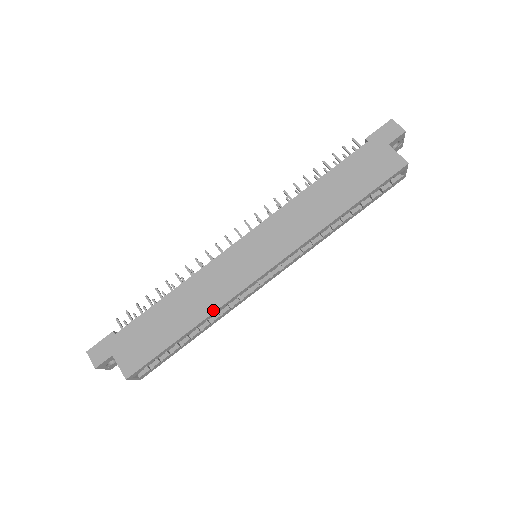
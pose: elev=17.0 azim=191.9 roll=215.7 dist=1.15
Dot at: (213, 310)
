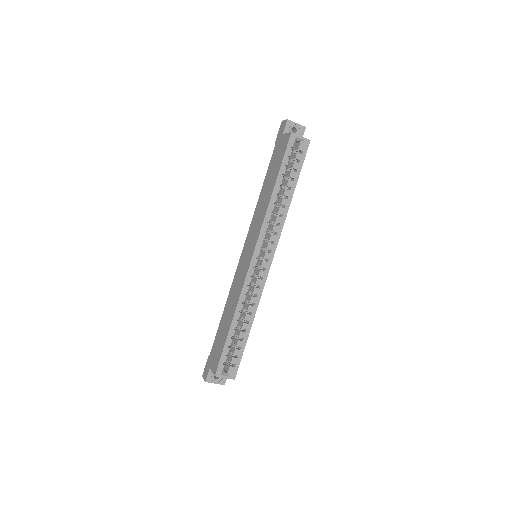
Dot at: (237, 301)
